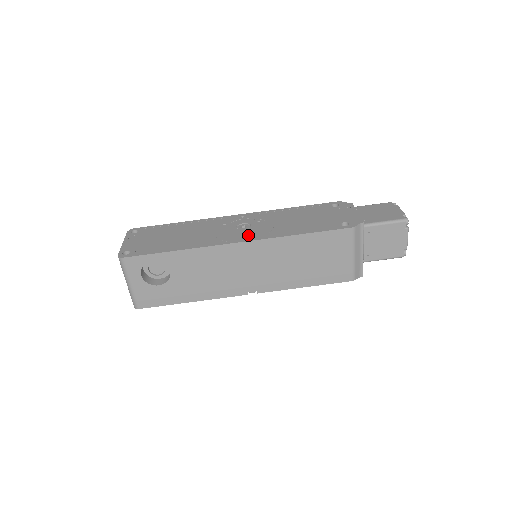
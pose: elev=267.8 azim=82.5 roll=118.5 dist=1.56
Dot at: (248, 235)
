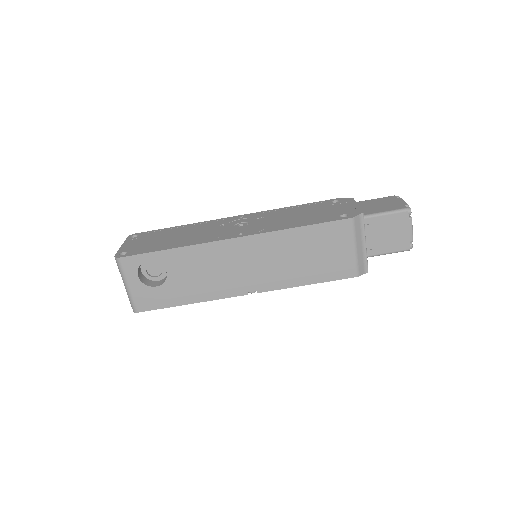
Dot at: (244, 231)
